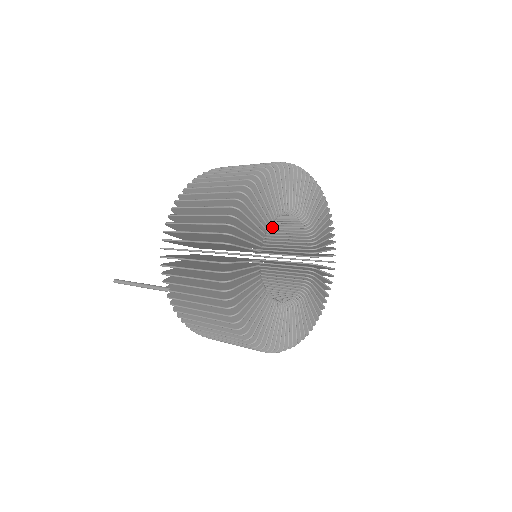
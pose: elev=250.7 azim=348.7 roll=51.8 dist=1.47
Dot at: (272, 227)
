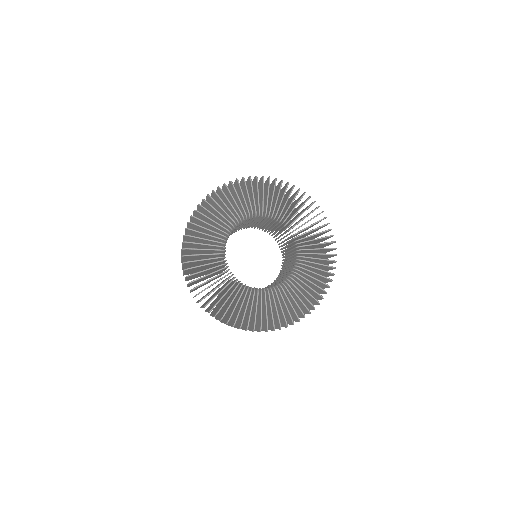
Dot at: (288, 262)
